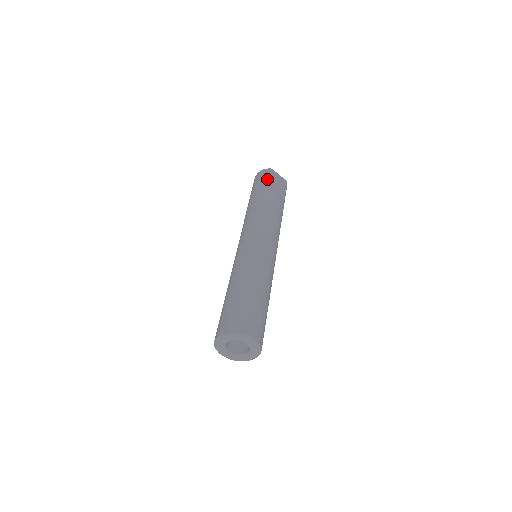
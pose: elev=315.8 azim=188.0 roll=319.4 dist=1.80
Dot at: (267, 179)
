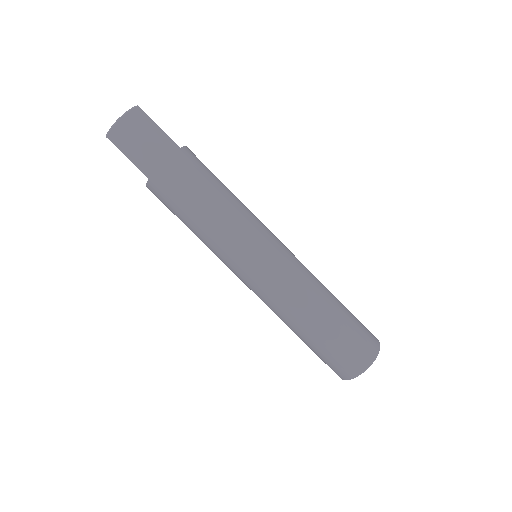
Dot at: (162, 131)
